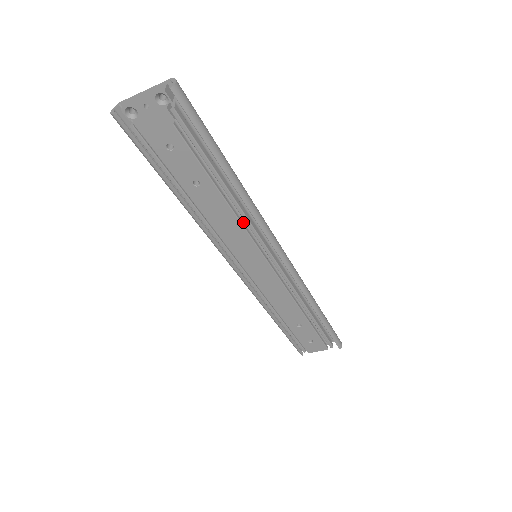
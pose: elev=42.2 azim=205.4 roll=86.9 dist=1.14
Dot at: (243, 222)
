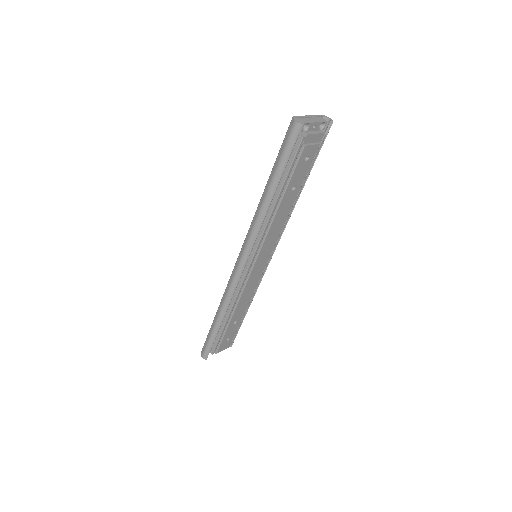
Dot at: occluded
